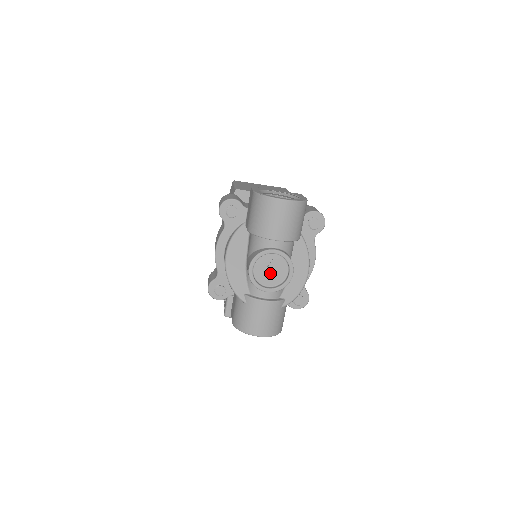
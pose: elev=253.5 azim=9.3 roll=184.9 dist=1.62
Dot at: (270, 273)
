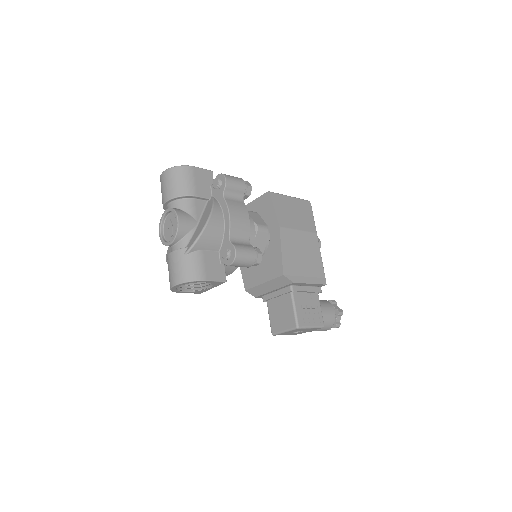
Dot at: (170, 229)
